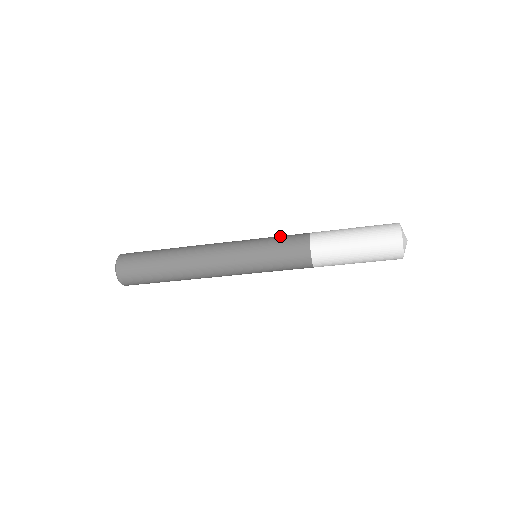
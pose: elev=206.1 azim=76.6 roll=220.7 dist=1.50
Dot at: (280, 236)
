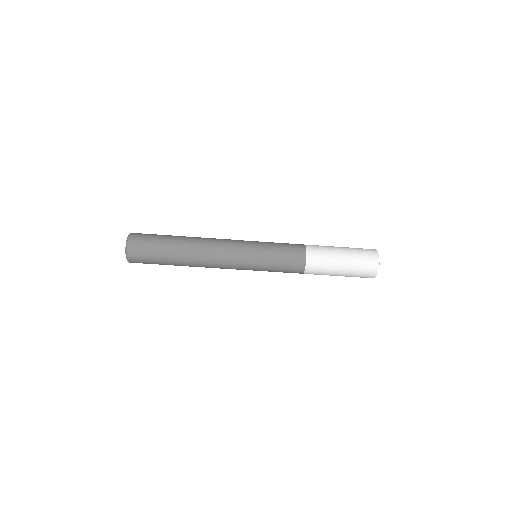
Dot at: occluded
